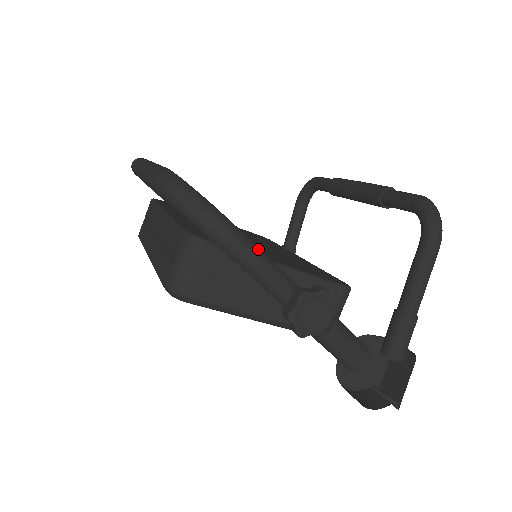
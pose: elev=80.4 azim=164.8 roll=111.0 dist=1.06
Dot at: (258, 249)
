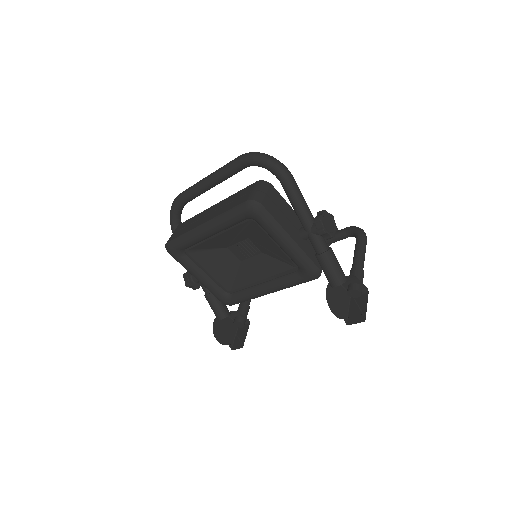
Dot at: occluded
